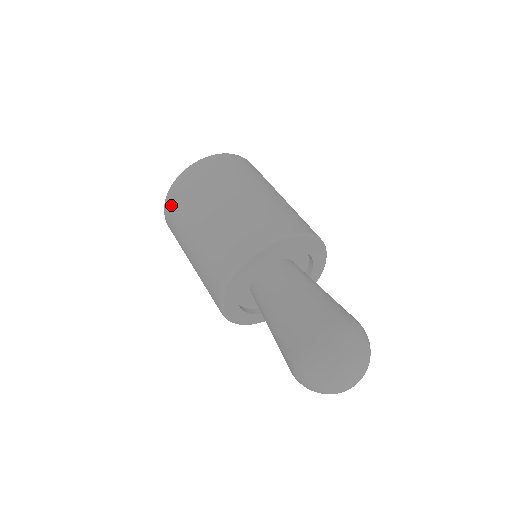
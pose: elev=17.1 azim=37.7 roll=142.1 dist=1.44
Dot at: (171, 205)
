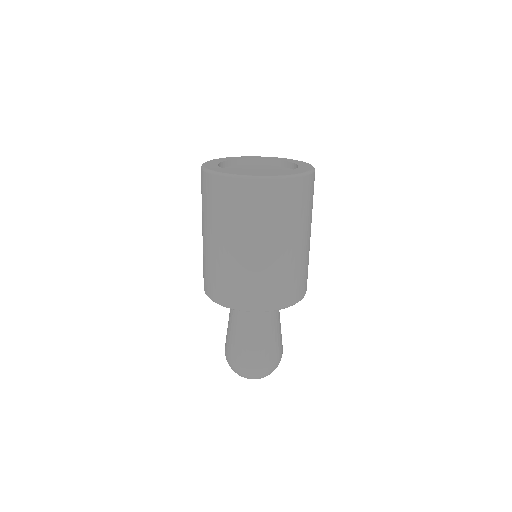
Dot at: (201, 183)
